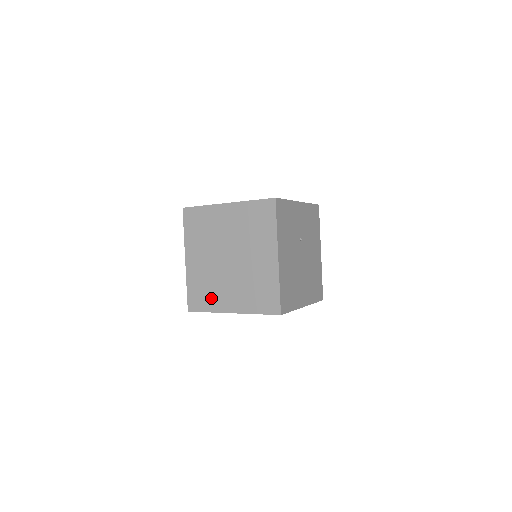
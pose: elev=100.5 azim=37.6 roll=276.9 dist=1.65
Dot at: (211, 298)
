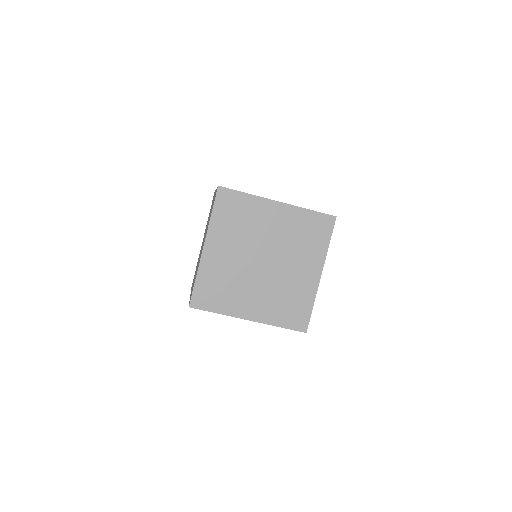
Dot at: occluded
